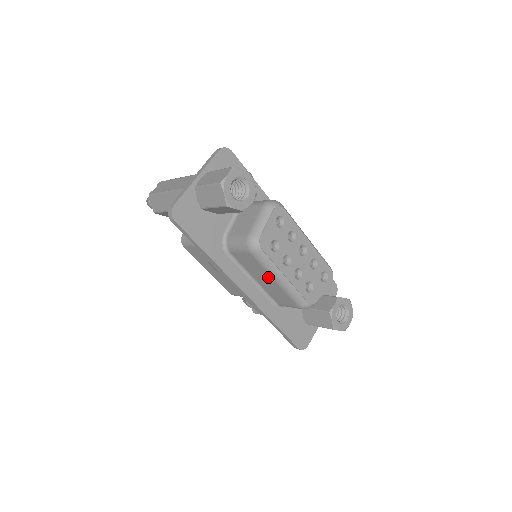
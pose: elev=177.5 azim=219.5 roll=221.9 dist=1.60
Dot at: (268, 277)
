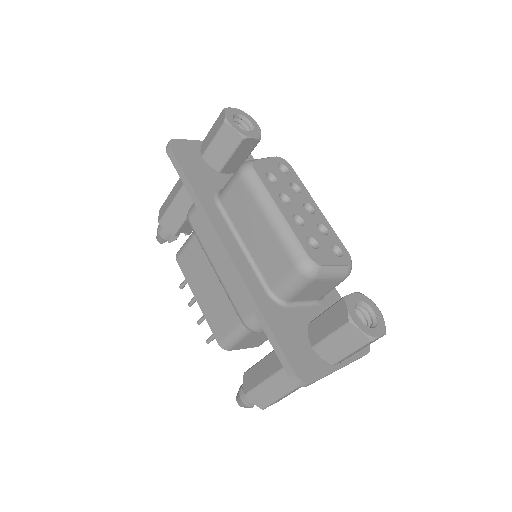
Dot at: (258, 217)
